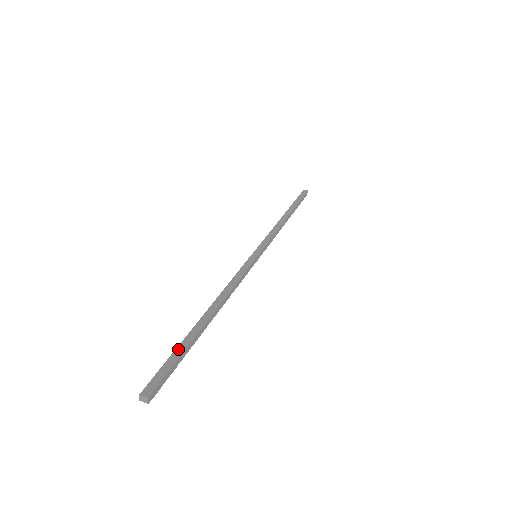
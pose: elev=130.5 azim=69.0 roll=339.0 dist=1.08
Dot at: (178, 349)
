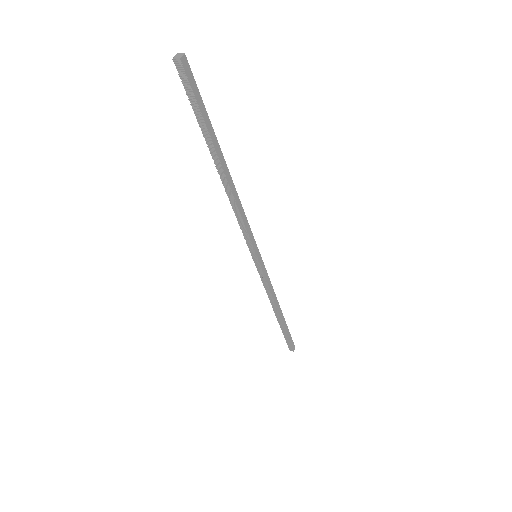
Dot at: (203, 115)
